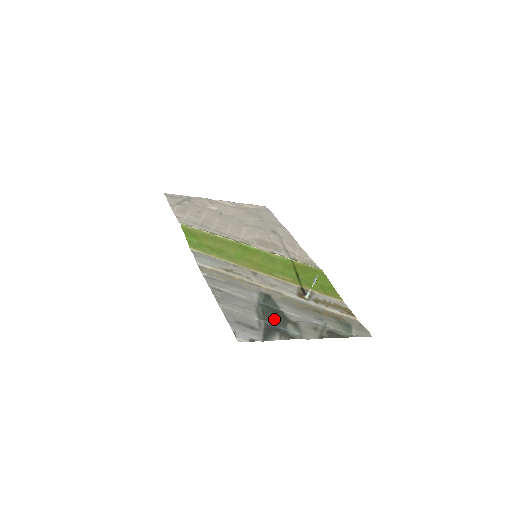
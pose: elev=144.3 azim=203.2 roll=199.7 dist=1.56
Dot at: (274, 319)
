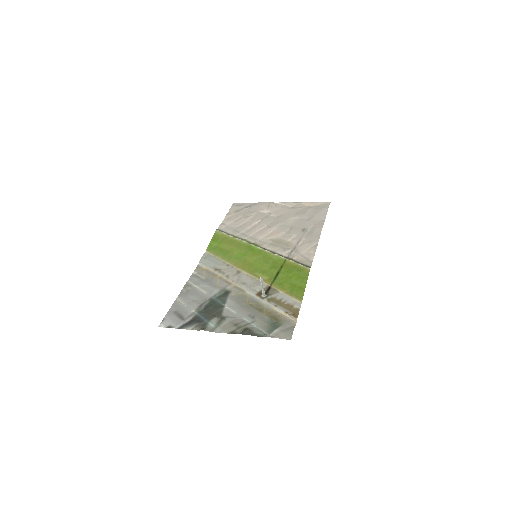
Dot at: (208, 312)
